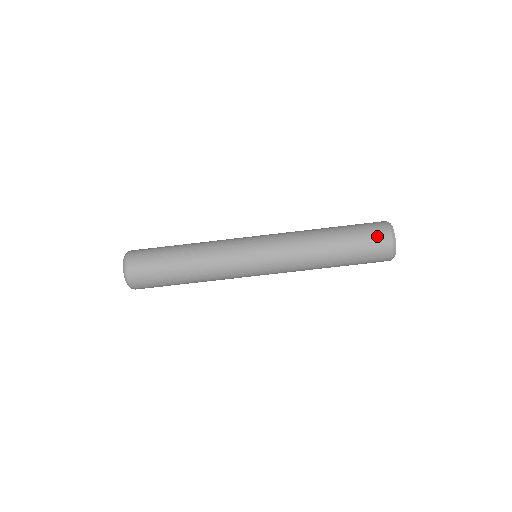
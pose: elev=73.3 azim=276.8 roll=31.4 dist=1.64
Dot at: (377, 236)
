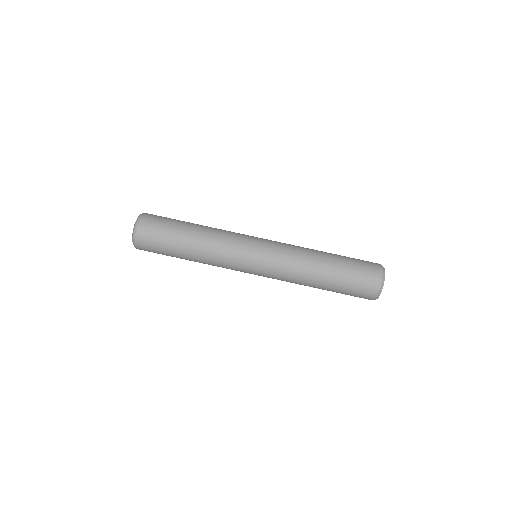
Dot at: (369, 265)
